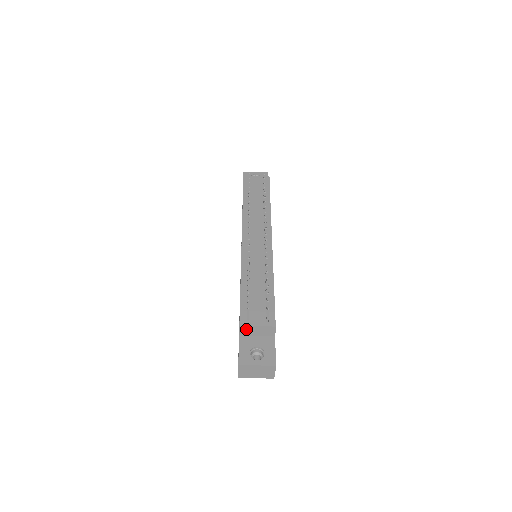
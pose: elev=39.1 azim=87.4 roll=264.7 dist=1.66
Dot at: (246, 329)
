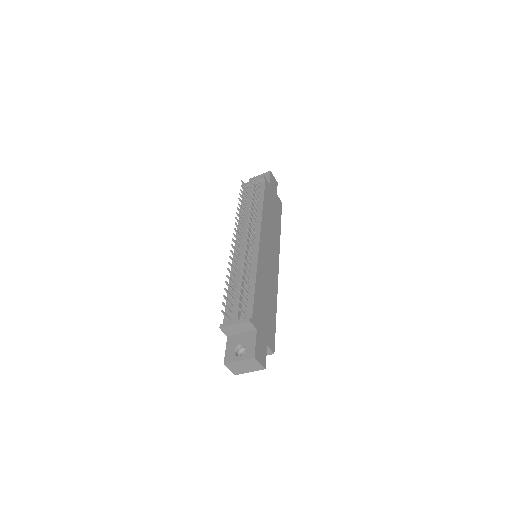
Dot at: (227, 330)
